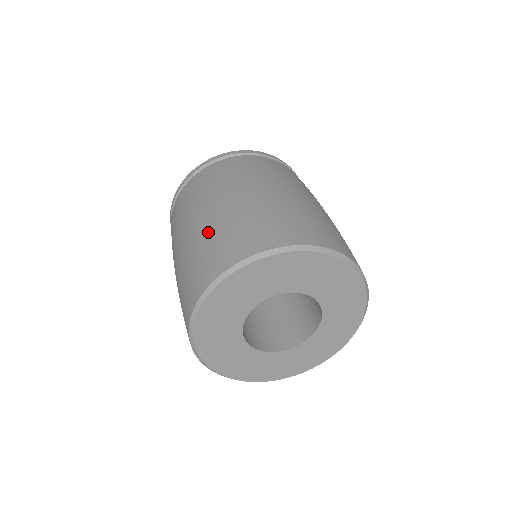
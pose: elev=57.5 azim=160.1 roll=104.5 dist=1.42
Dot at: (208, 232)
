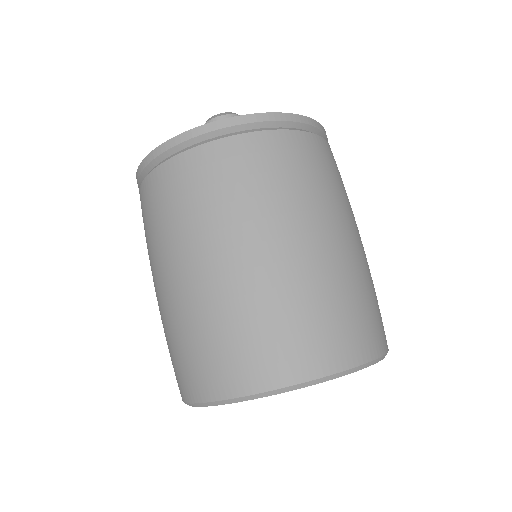
Dot at: (164, 329)
